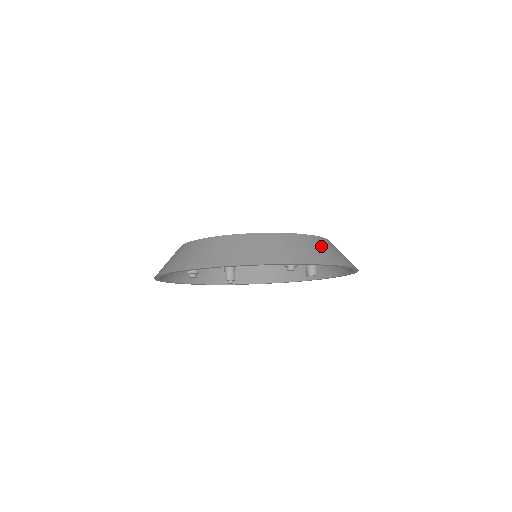
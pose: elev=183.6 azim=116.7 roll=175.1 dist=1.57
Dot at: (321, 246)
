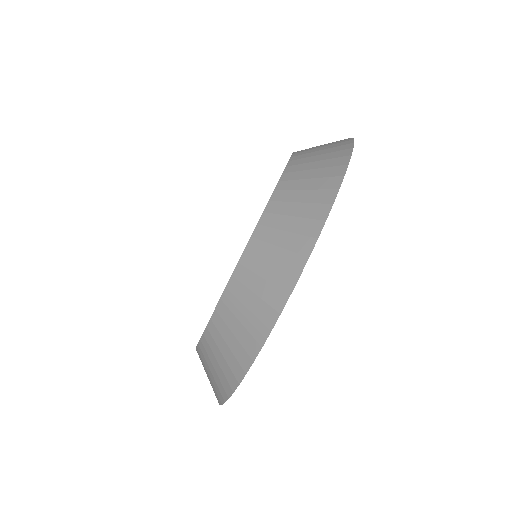
Dot at: occluded
